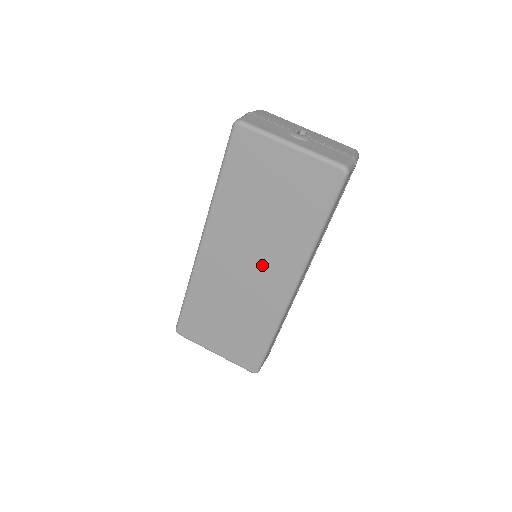
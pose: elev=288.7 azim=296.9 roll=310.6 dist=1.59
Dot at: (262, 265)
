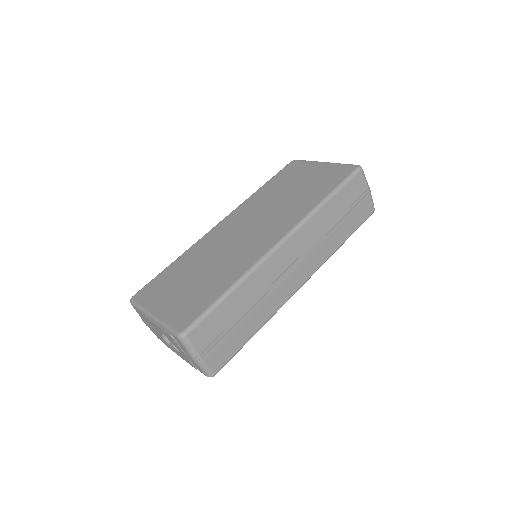
Dot at: (262, 228)
